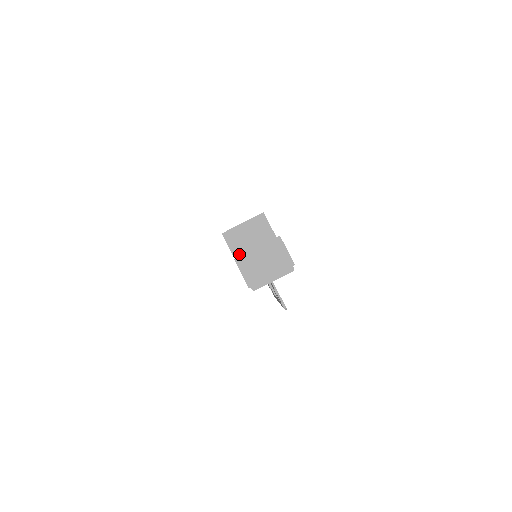
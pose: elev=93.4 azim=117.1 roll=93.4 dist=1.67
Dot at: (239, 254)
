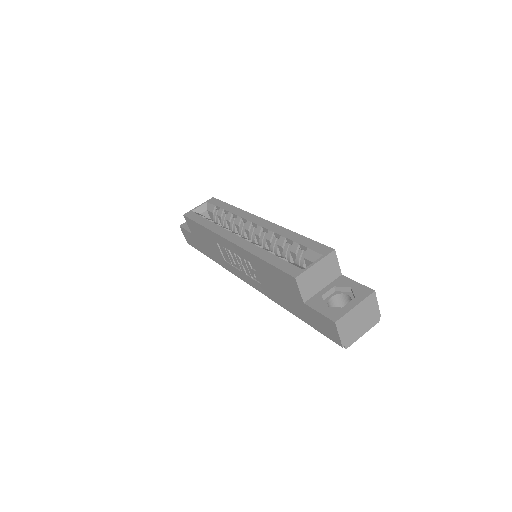
Dot at: (308, 297)
